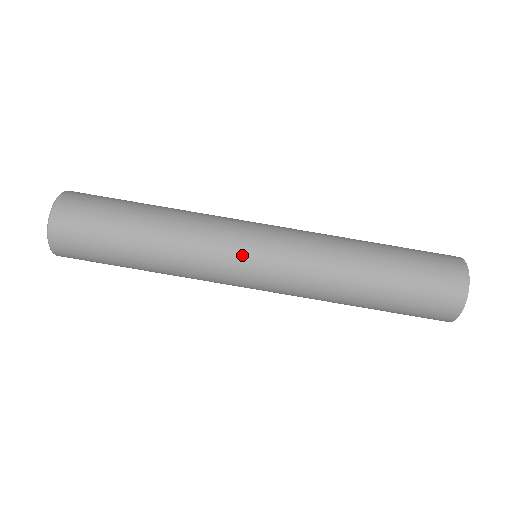
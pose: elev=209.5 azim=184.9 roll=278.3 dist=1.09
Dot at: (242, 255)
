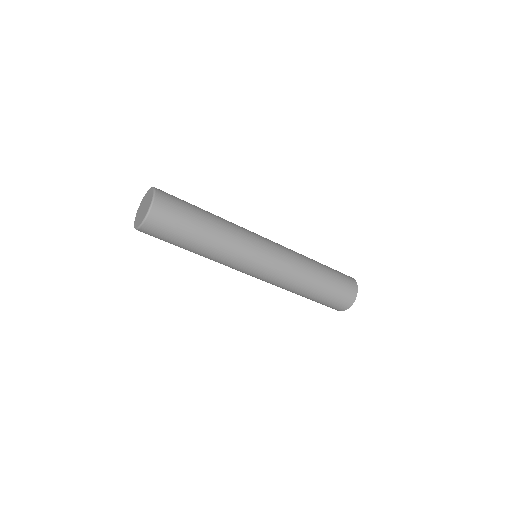
Dot at: (261, 249)
